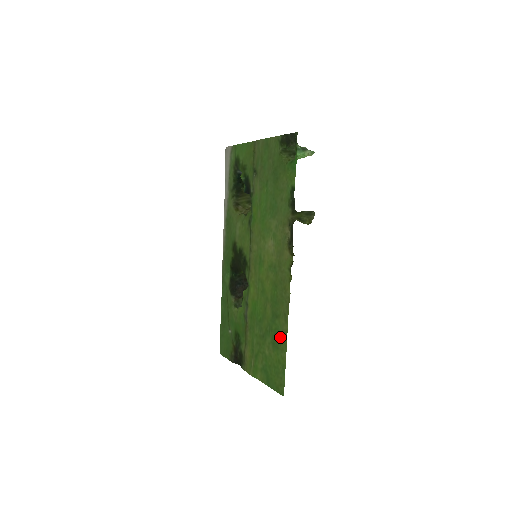
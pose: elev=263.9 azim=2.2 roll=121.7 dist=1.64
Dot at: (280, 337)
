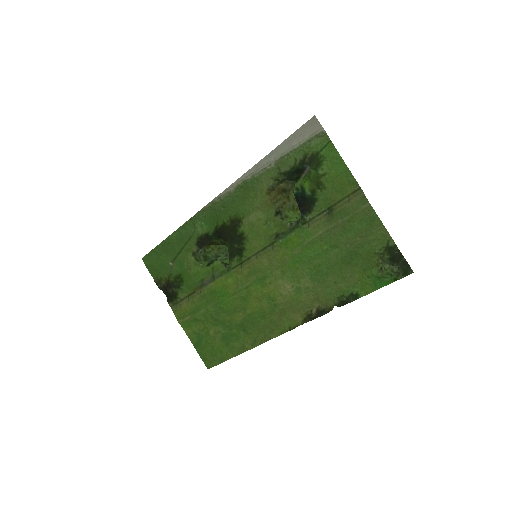
Dot at: (236, 344)
